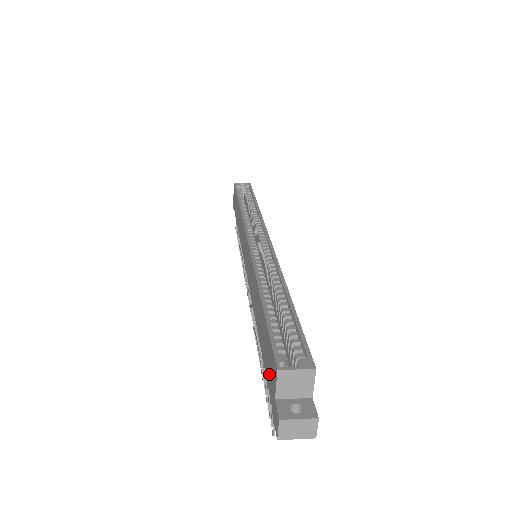
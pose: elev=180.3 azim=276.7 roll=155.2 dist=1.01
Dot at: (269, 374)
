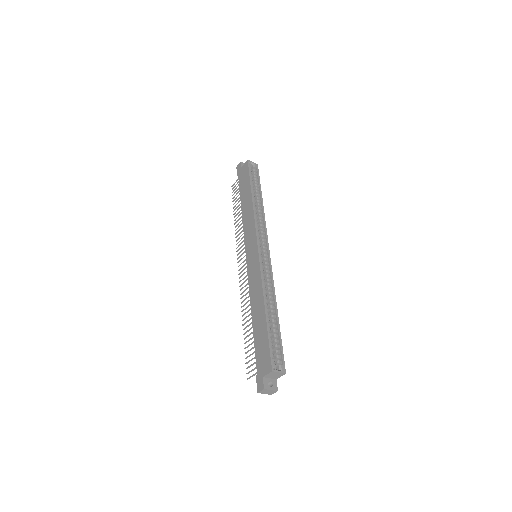
Dot at: (261, 360)
